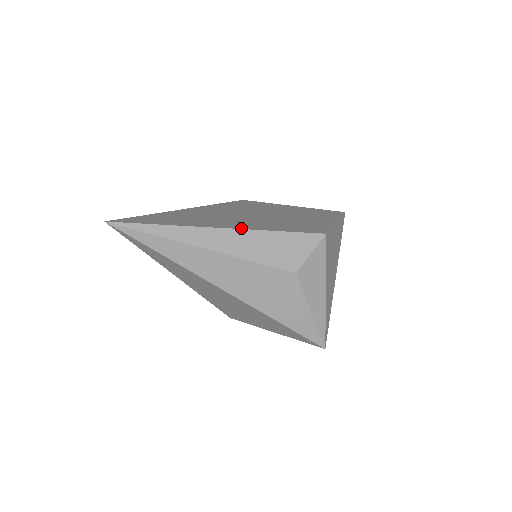
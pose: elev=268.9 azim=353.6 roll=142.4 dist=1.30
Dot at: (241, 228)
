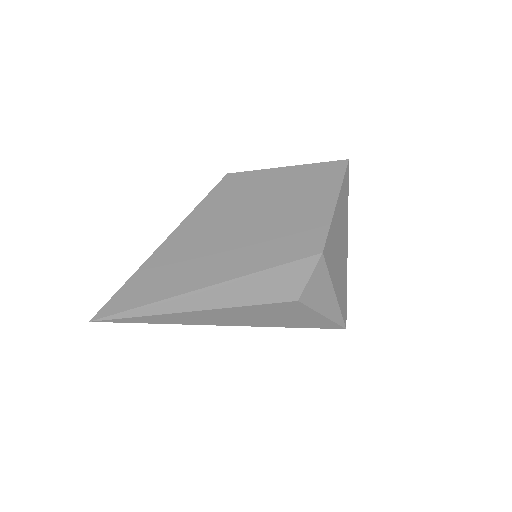
Dot at: (227, 278)
